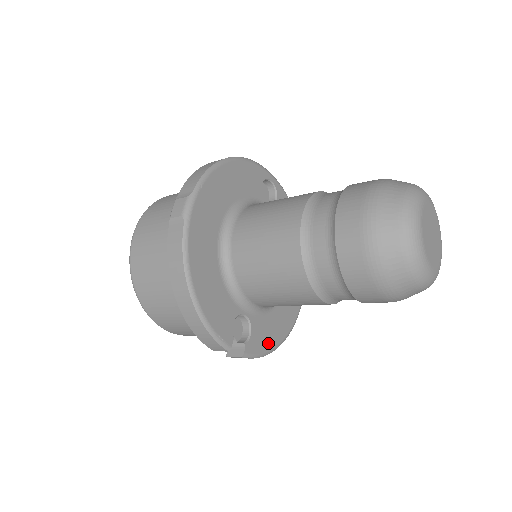
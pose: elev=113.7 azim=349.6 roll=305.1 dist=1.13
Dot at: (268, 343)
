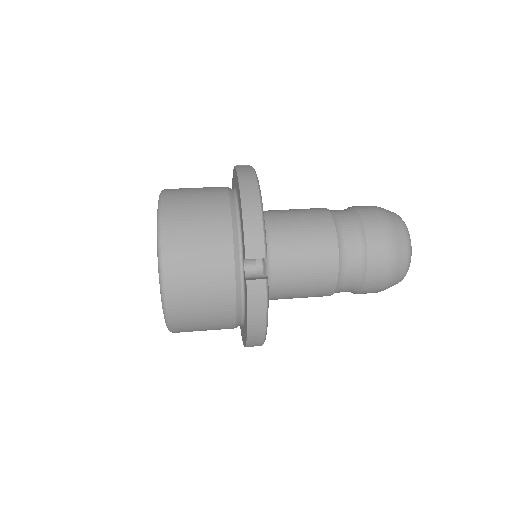
Dot at: occluded
